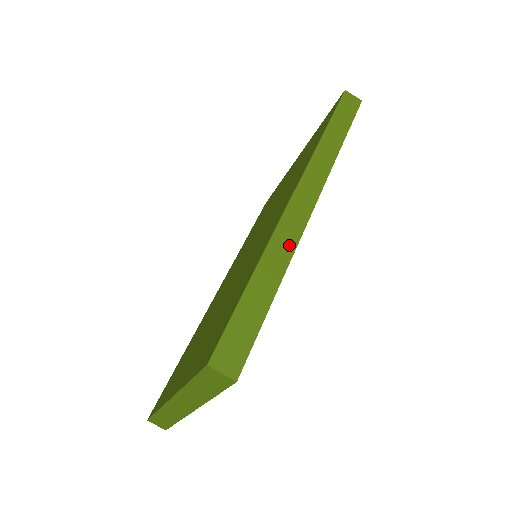
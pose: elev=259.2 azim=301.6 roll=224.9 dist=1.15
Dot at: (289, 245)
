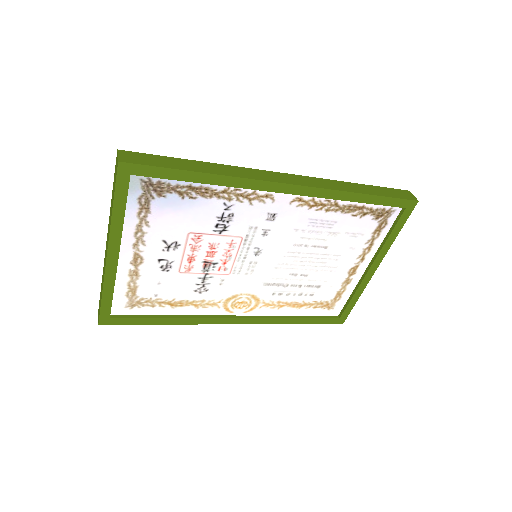
Dot at: (240, 174)
